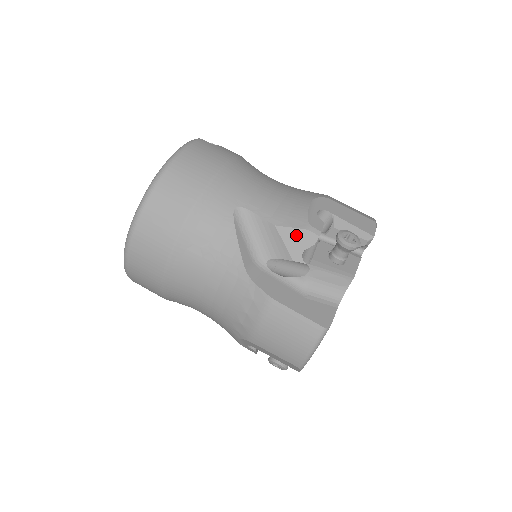
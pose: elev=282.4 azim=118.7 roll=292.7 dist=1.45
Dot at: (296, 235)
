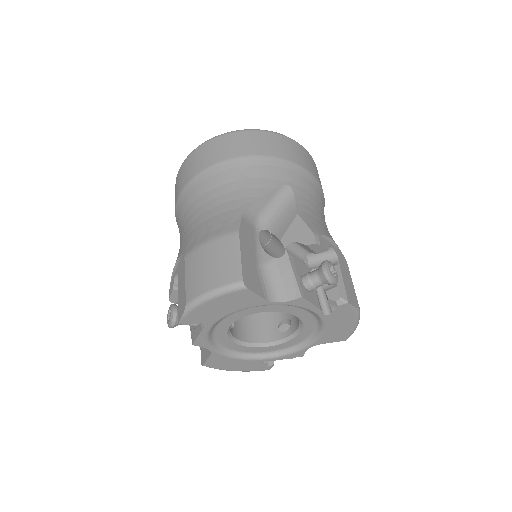
Dot at: (303, 230)
